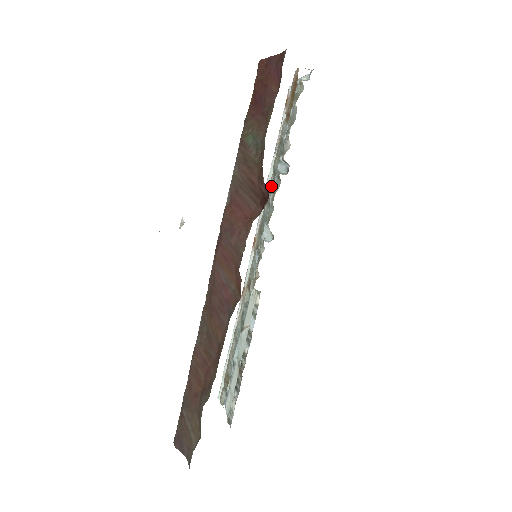
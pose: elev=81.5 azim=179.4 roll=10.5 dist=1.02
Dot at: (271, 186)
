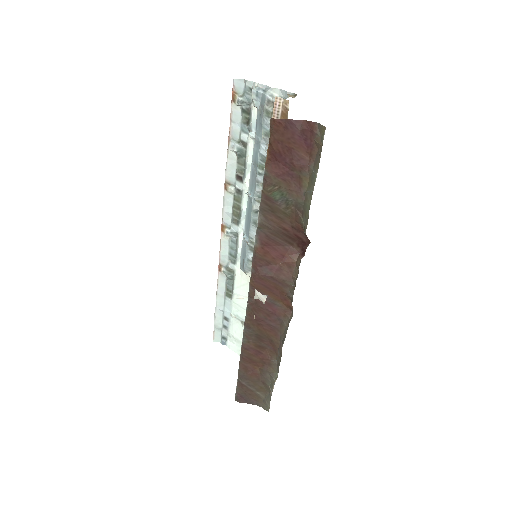
Dot at: occluded
